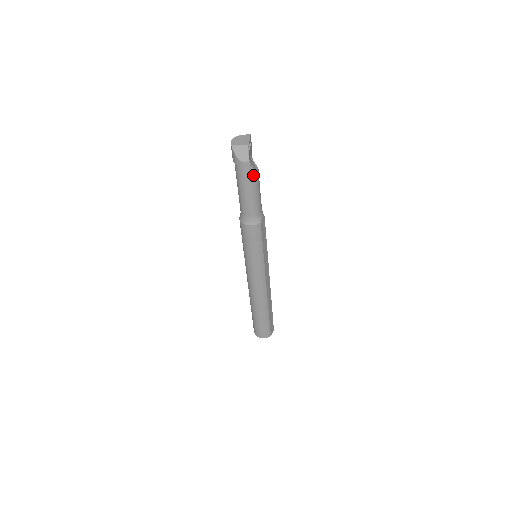
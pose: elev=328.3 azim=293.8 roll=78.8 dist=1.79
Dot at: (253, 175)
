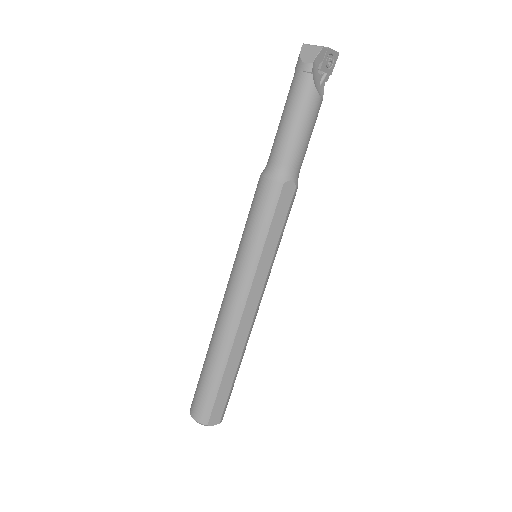
Dot at: (308, 93)
